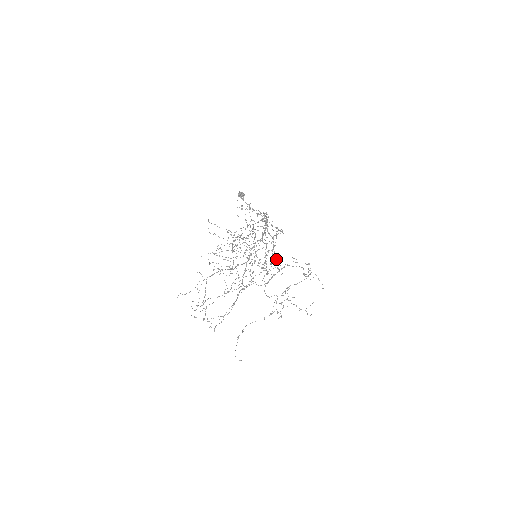
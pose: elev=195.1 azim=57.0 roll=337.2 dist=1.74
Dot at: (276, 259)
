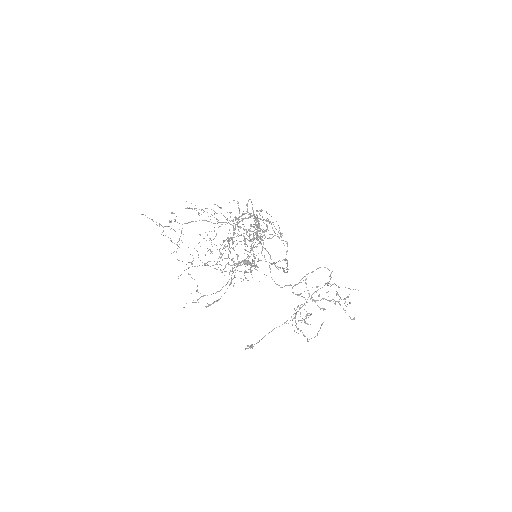
Dot at: (287, 271)
